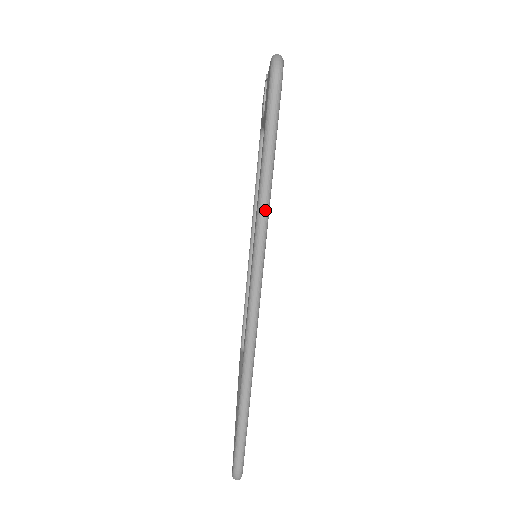
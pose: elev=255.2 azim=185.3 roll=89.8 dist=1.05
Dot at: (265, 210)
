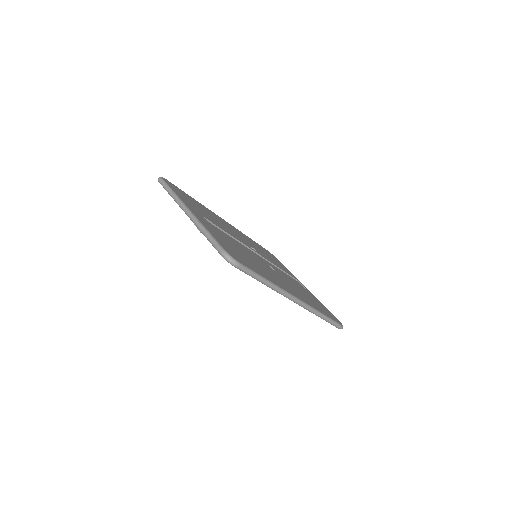
Dot at: (275, 287)
